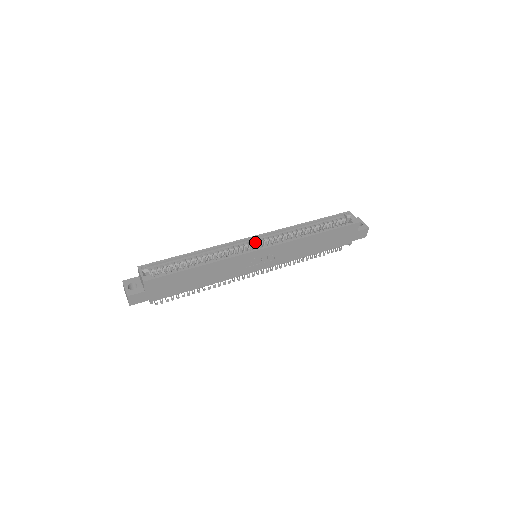
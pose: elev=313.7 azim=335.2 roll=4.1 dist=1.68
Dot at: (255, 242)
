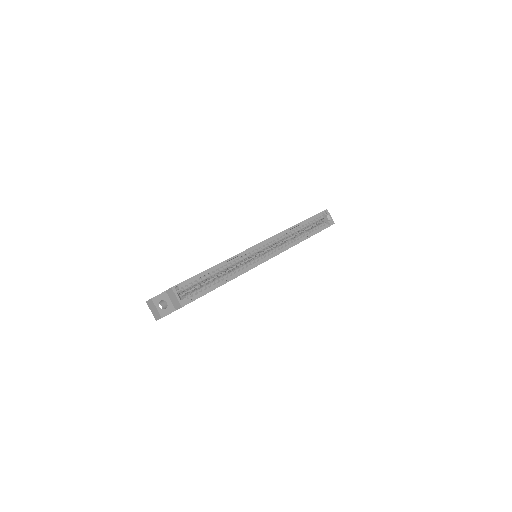
Dot at: (262, 248)
